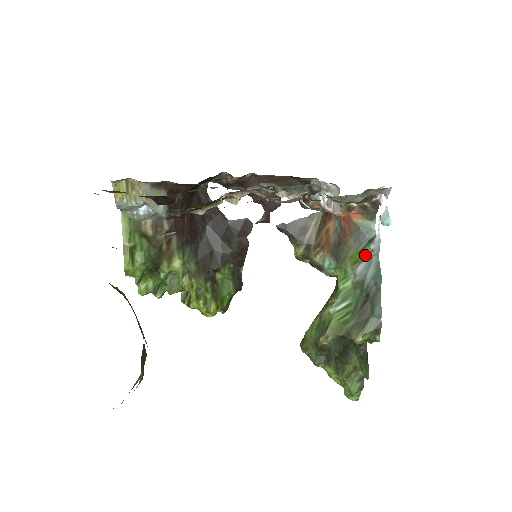
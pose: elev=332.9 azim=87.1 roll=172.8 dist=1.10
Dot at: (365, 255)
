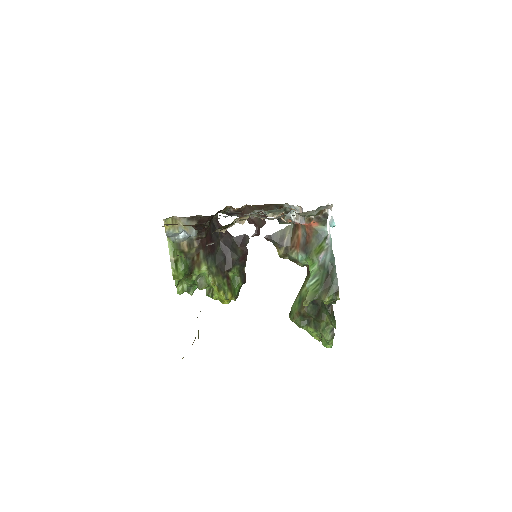
Dot at: (323, 248)
